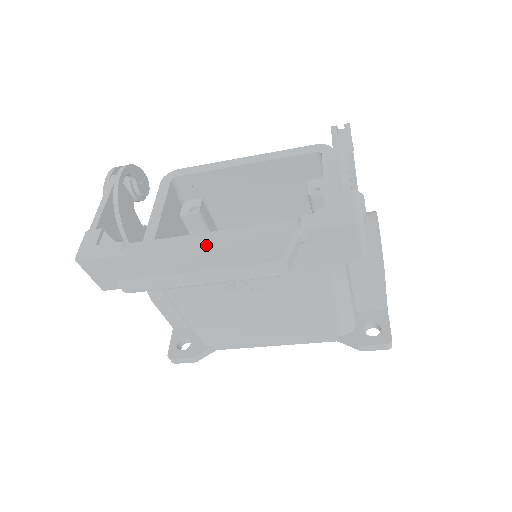
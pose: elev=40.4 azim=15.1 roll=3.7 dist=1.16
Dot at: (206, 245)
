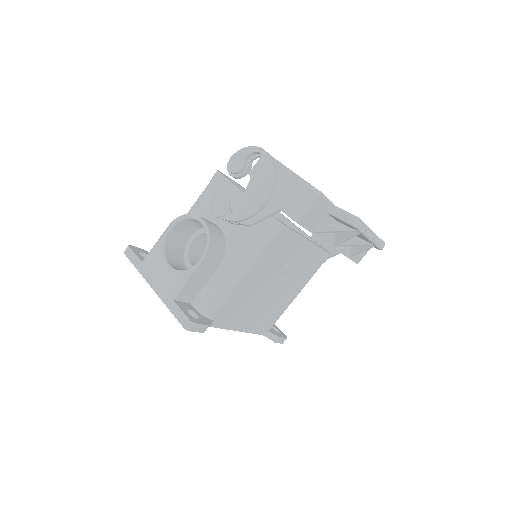
Dot at: occluded
